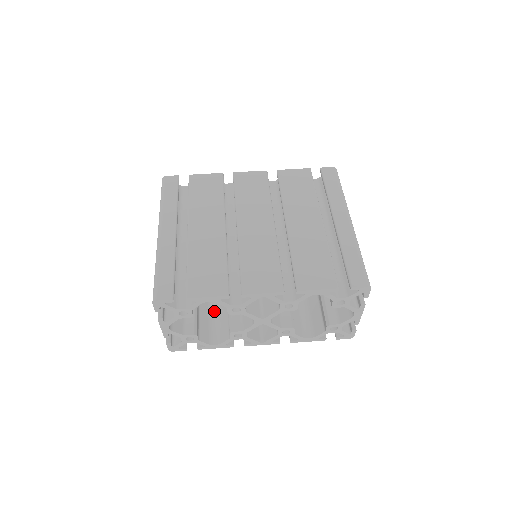
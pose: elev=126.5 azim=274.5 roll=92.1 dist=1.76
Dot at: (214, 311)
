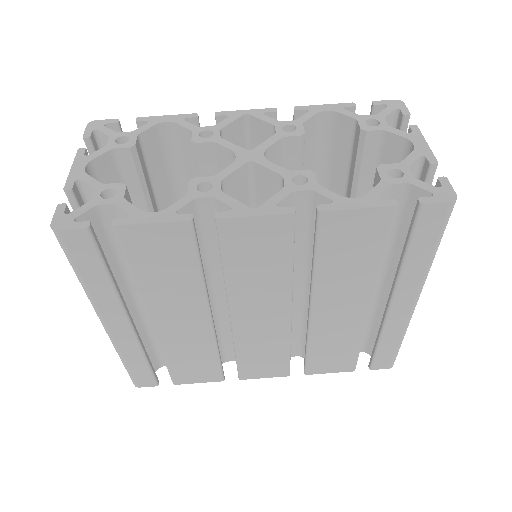
Dot at: occluded
